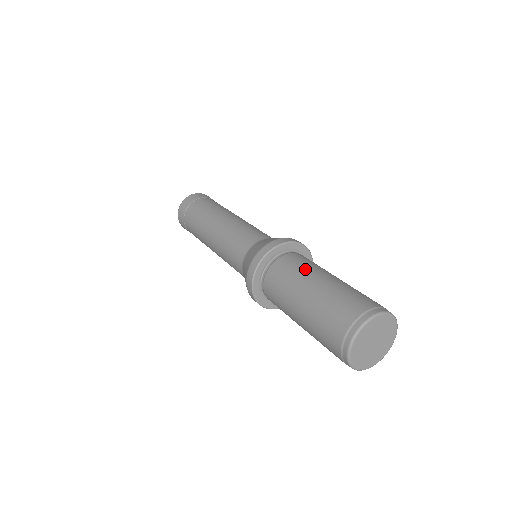
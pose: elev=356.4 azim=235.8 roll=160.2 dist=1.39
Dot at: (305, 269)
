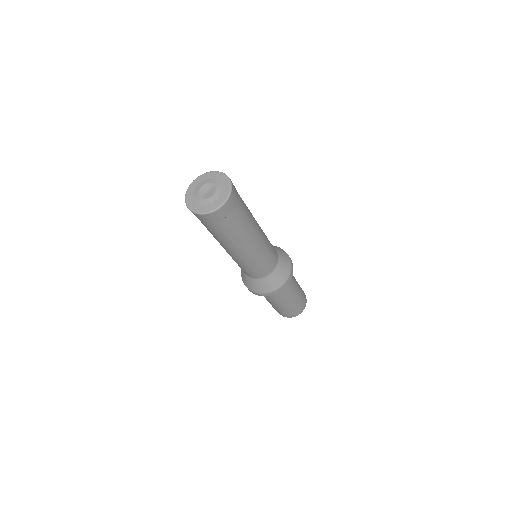
Dot at: (293, 286)
